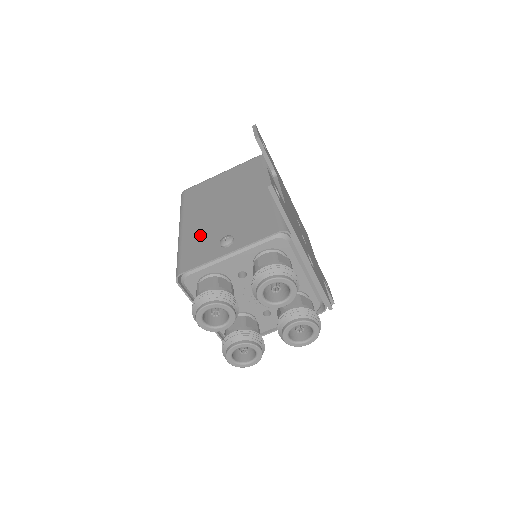
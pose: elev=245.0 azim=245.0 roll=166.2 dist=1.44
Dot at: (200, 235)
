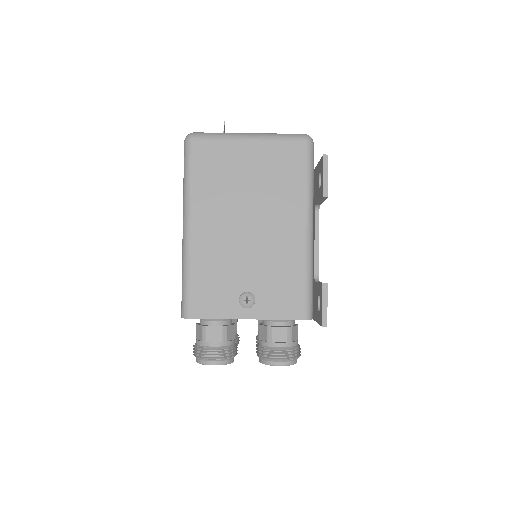
Dot at: (215, 264)
